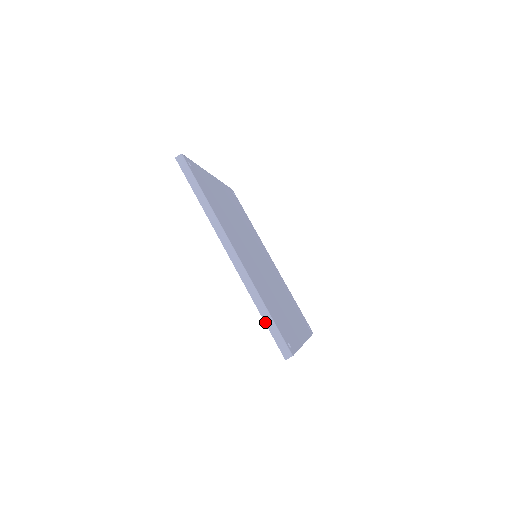
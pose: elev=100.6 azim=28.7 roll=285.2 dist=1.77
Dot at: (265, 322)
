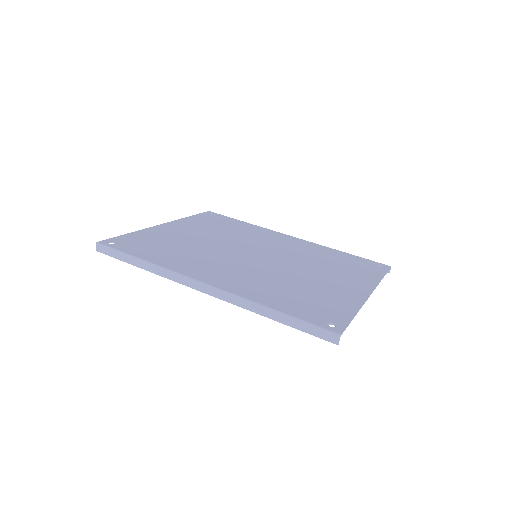
Dot at: occluded
